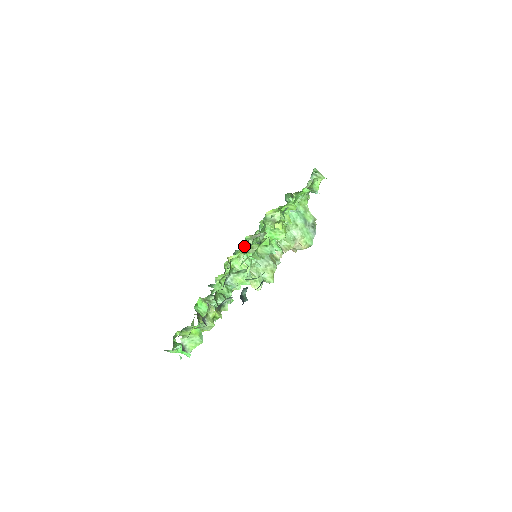
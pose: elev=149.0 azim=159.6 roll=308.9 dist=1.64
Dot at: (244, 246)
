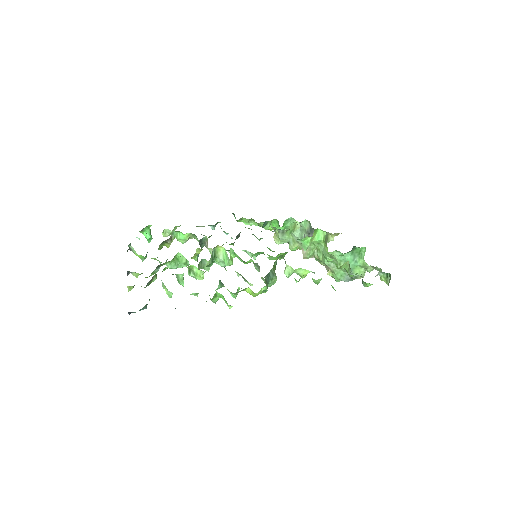
Dot at: occluded
